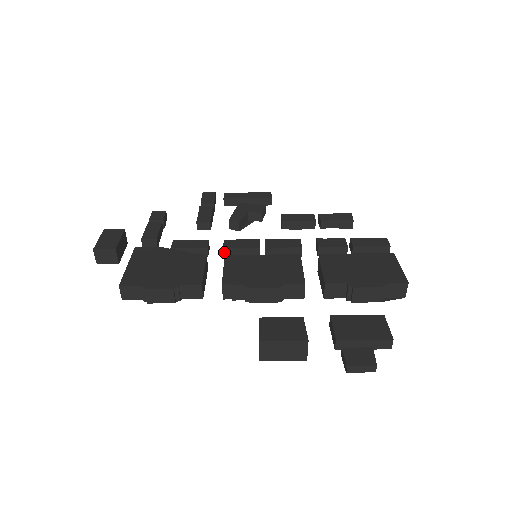
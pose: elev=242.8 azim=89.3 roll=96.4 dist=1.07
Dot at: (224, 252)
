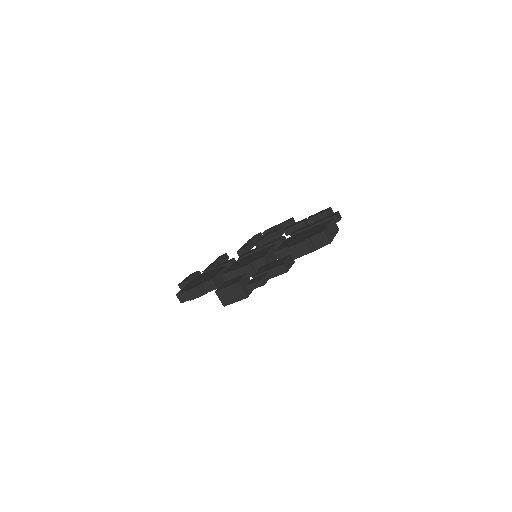
Dot at: occluded
